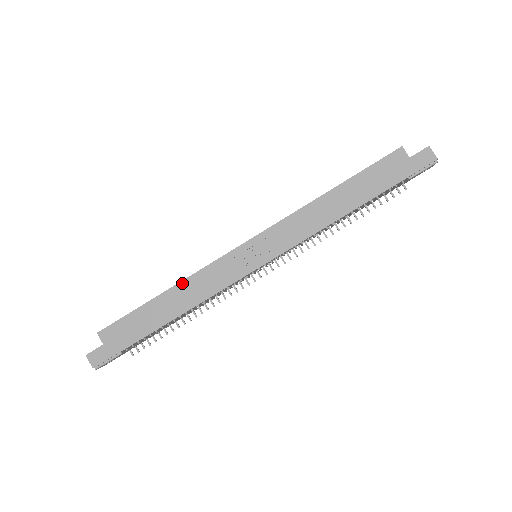
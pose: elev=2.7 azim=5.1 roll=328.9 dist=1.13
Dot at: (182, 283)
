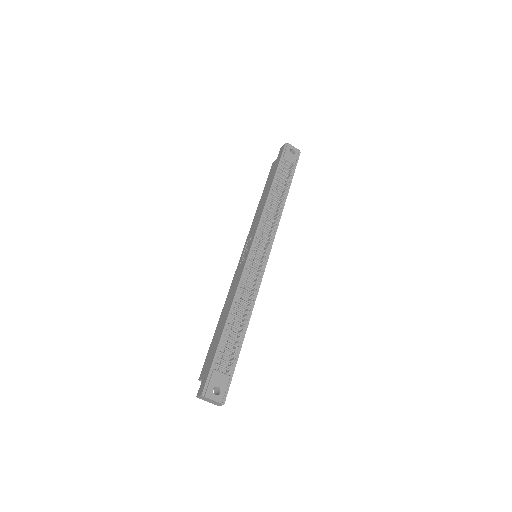
Dot at: (225, 304)
